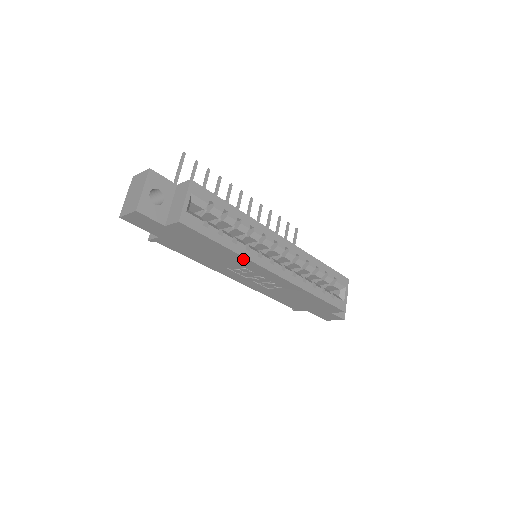
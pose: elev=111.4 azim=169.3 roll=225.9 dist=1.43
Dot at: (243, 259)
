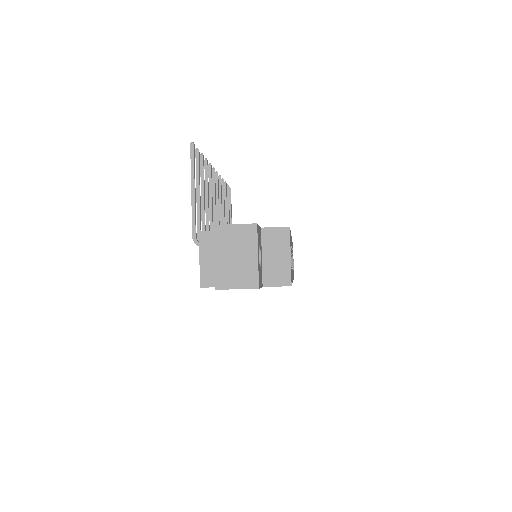
Dot at: occluded
